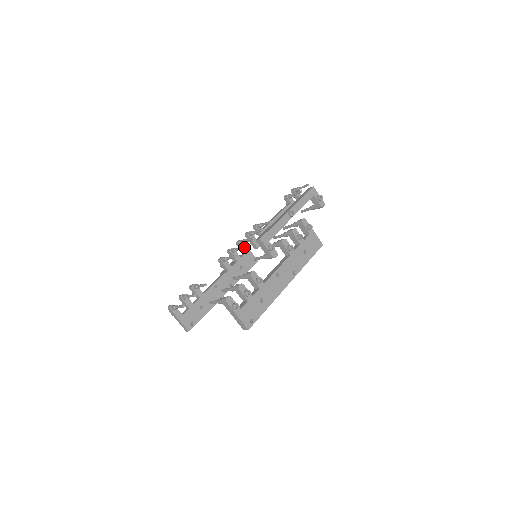
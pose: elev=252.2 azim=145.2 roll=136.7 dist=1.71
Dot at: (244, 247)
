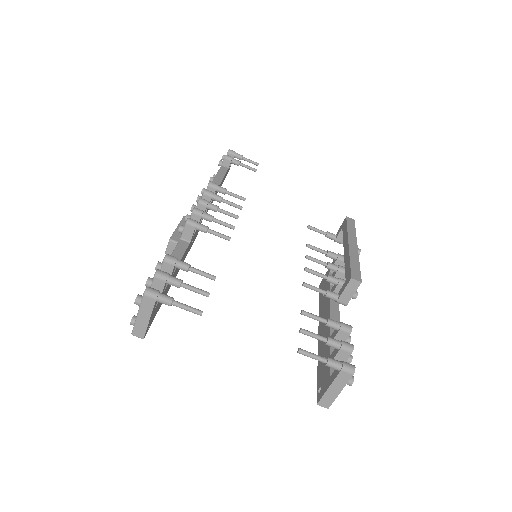
Dot at: occluded
